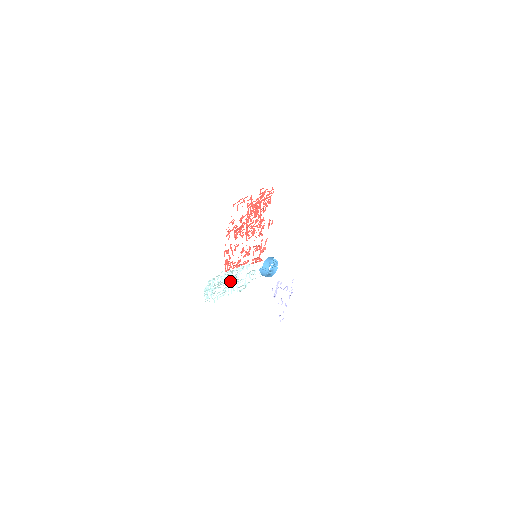
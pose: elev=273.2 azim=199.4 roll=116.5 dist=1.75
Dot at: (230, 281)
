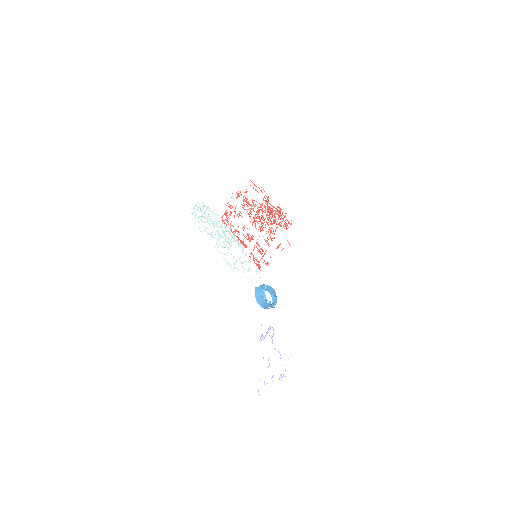
Dot at: (222, 235)
